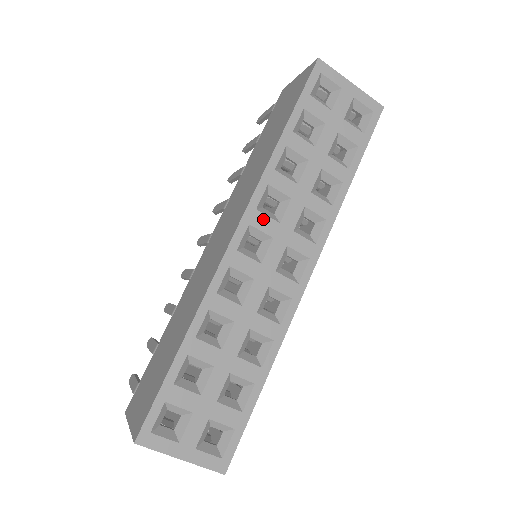
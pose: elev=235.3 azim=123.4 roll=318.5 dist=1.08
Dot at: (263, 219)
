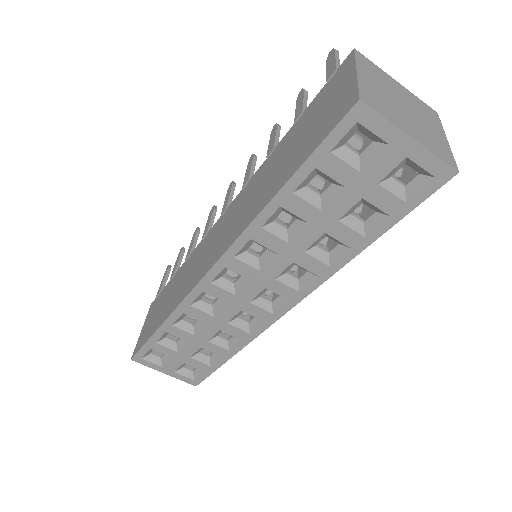
Dot at: (241, 265)
